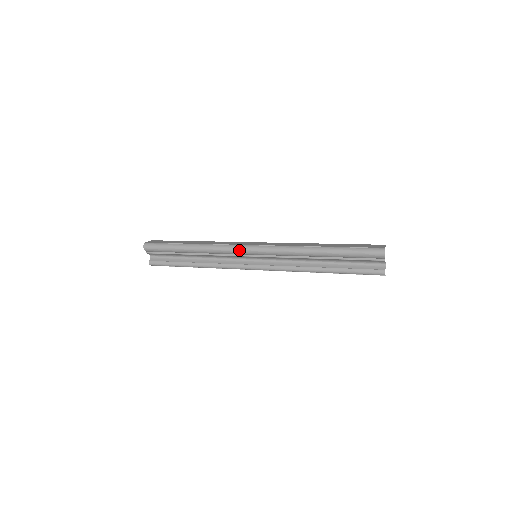
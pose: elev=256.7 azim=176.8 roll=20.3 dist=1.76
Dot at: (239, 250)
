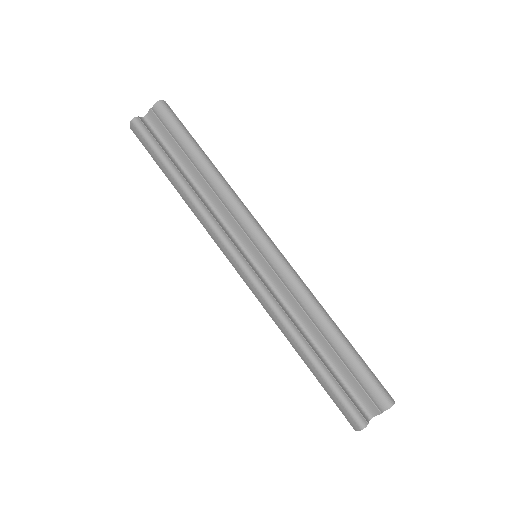
Dot at: (257, 228)
